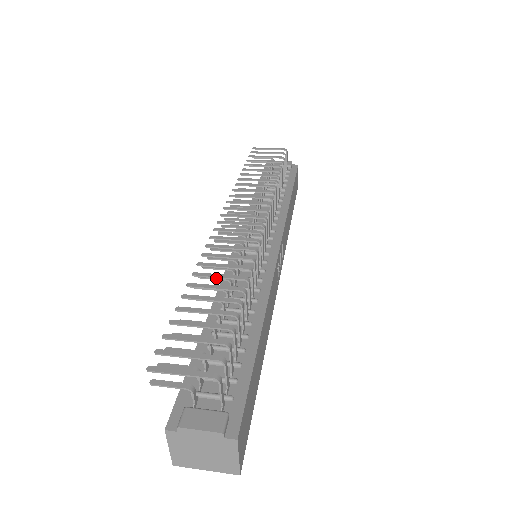
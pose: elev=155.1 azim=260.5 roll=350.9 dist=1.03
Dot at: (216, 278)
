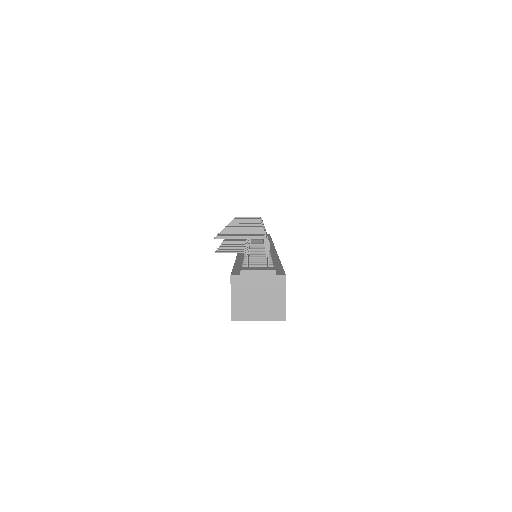
Dot at: (238, 239)
